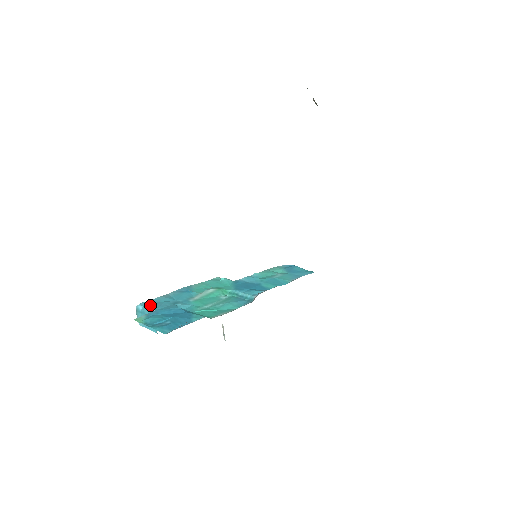
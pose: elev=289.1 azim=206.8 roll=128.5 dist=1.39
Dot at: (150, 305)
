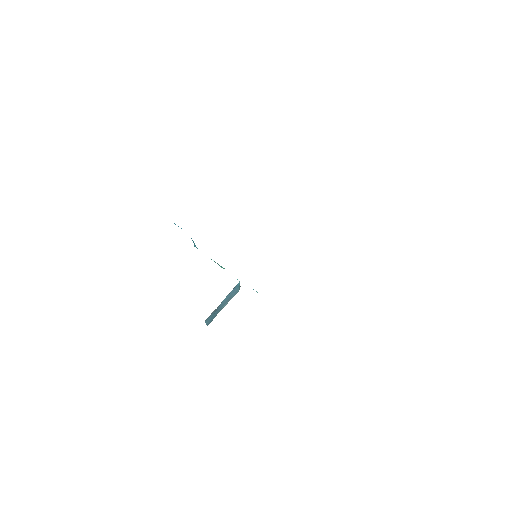
Dot at: occluded
